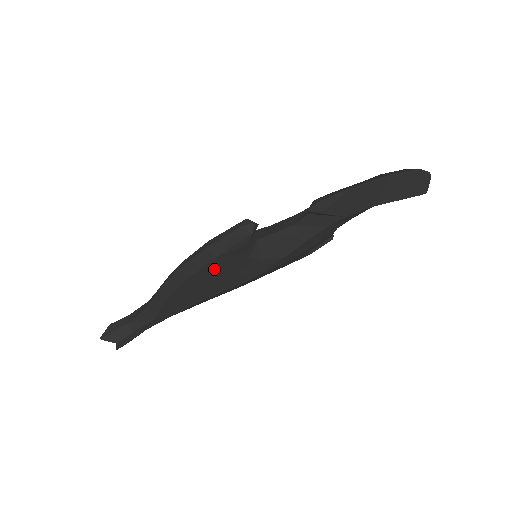
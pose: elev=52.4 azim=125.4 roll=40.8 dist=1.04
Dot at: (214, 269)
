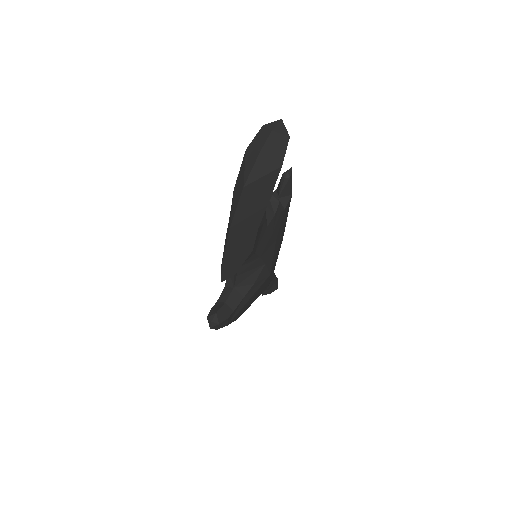
Dot at: (239, 313)
